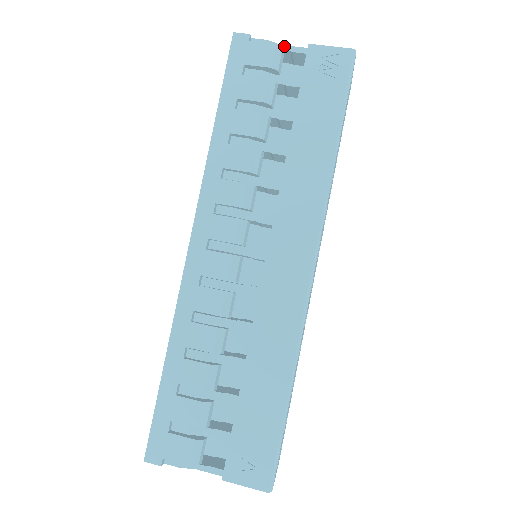
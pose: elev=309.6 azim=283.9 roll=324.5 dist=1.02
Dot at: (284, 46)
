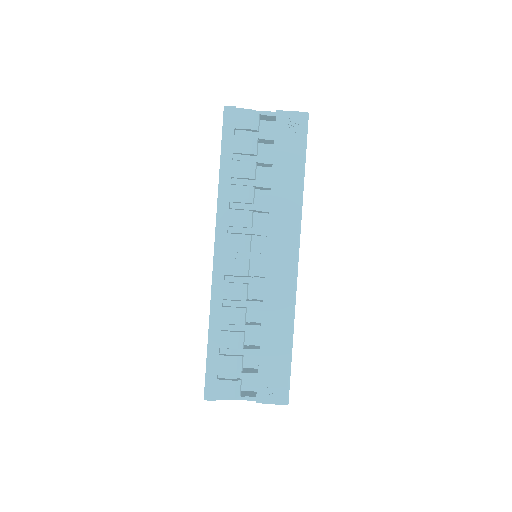
Dot at: (259, 111)
